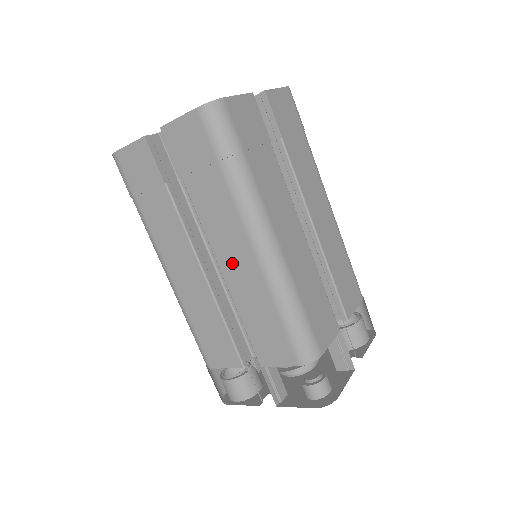
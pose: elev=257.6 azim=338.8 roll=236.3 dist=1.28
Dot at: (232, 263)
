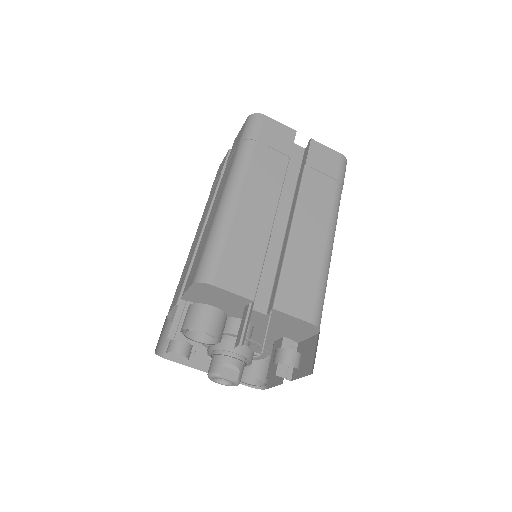
Dot at: (306, 228)
